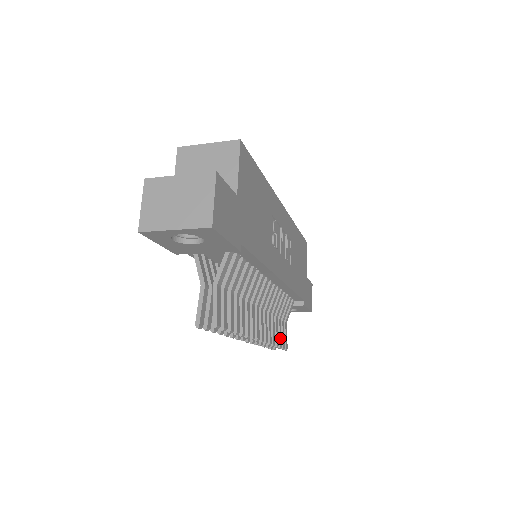
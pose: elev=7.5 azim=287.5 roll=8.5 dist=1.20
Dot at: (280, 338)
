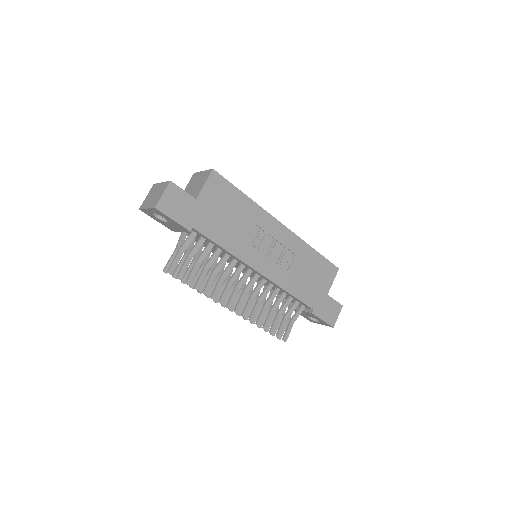
Dot at: (274, 326)
